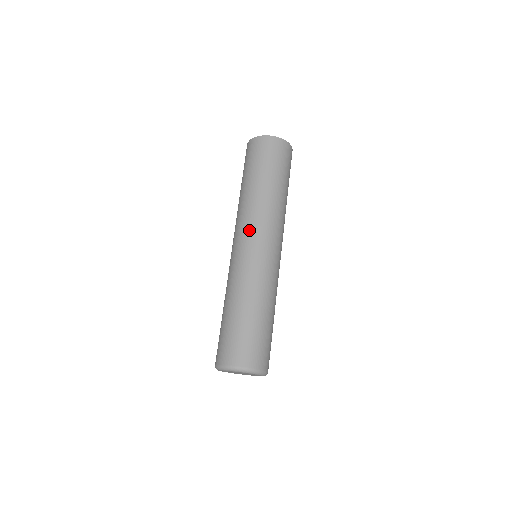
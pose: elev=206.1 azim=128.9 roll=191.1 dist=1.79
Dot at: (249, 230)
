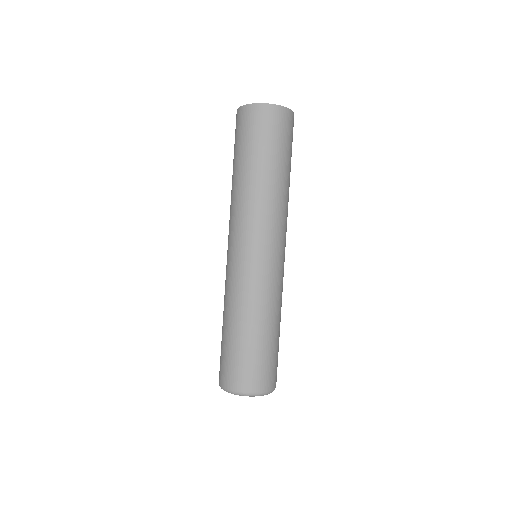
Dot at: (233, 233)
